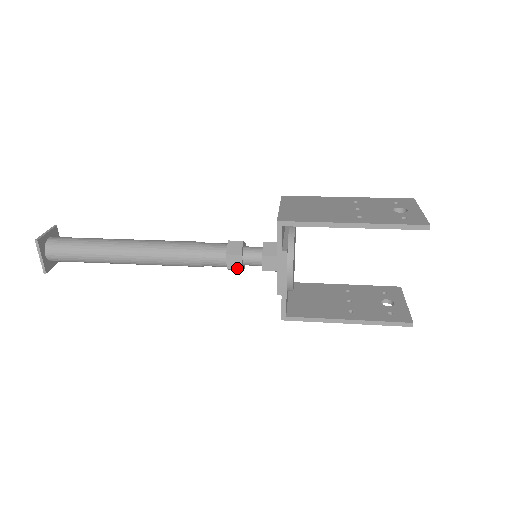
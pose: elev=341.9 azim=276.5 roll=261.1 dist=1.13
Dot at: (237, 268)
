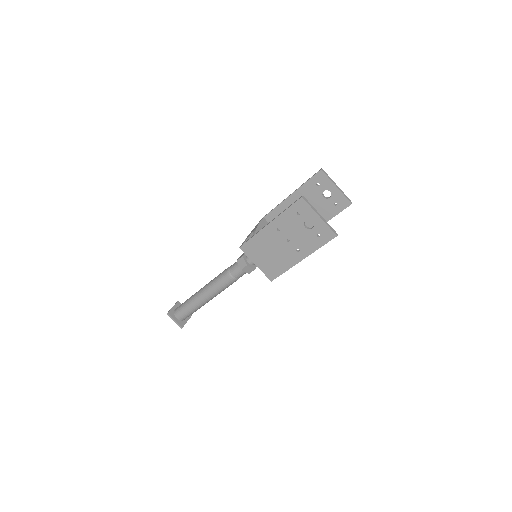
Dot at: (241, 257)
